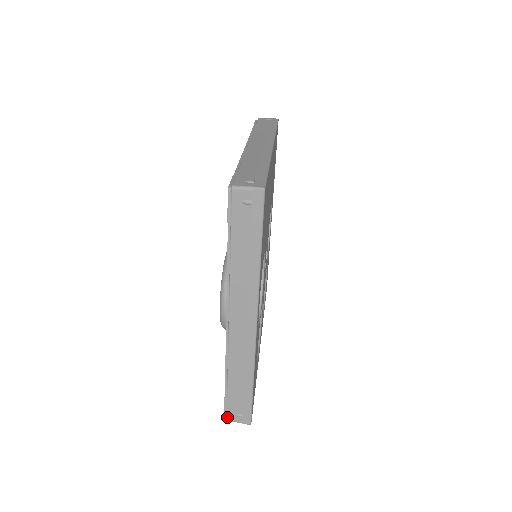
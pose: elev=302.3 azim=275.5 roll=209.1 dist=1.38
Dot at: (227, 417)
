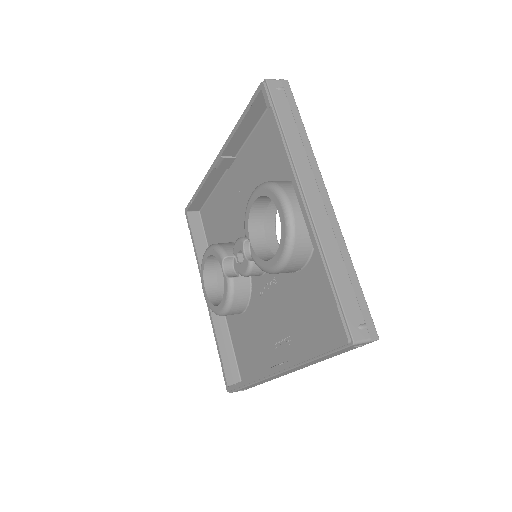
Dot at: (352, 335)
